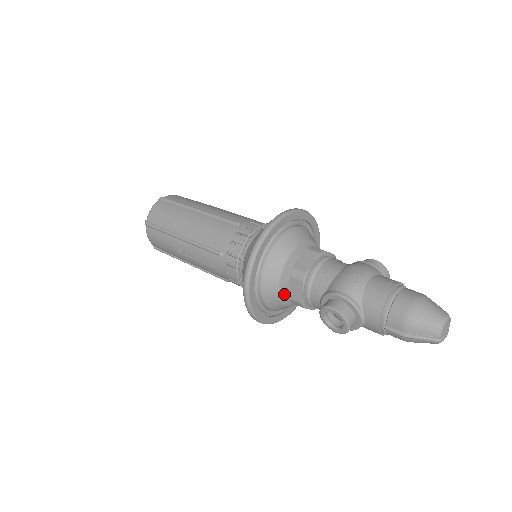
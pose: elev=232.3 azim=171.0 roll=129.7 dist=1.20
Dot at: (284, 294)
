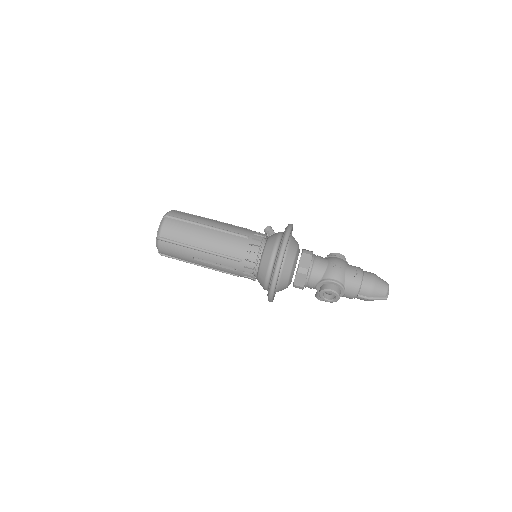
Dot at: (289, 283)
